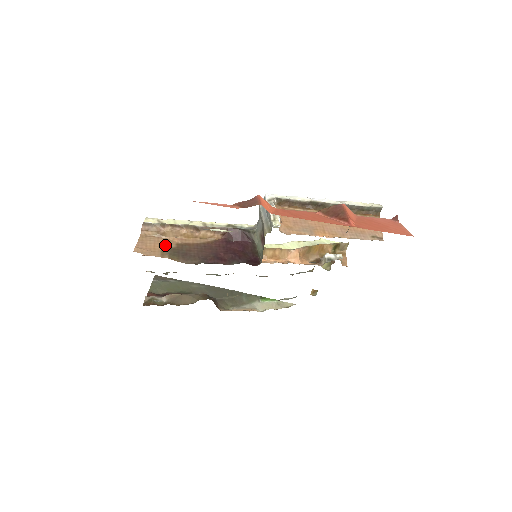
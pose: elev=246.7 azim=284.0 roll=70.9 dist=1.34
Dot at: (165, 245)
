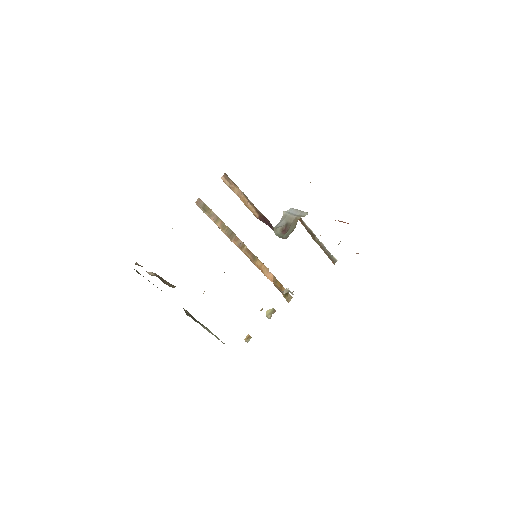
Dot at: occluded
